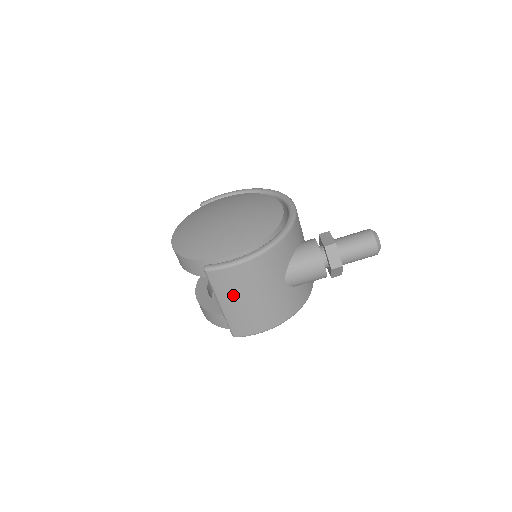
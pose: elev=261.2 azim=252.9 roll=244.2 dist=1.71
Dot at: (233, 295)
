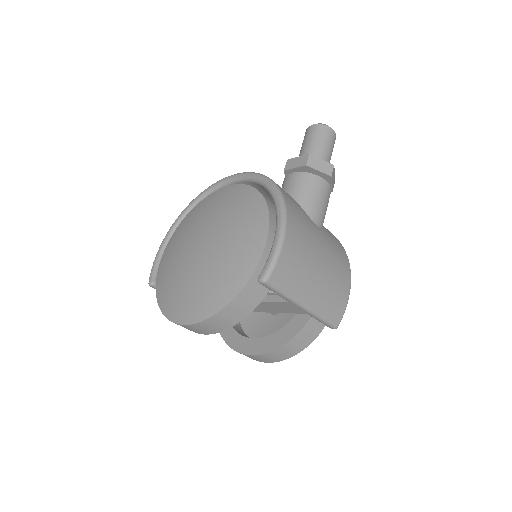
Dot at: (305, 279)
